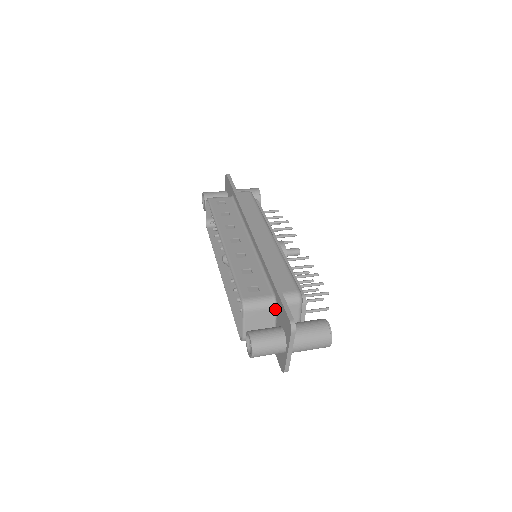
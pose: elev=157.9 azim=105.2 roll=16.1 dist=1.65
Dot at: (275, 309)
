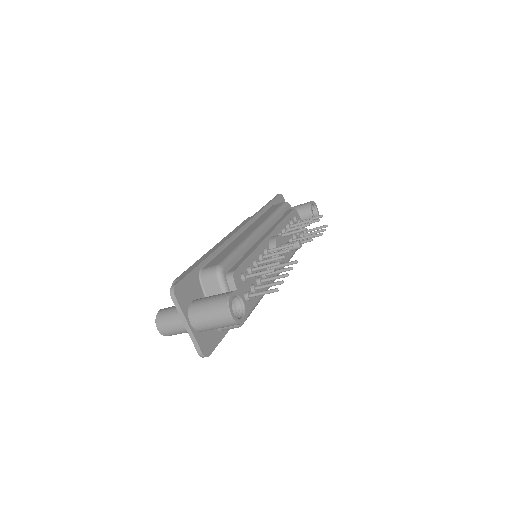
Dot at: occluded
